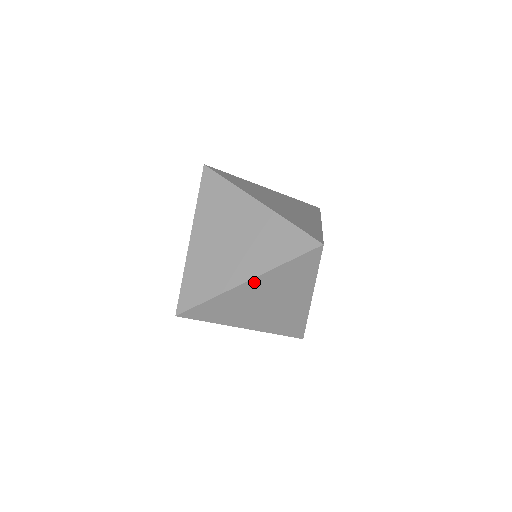
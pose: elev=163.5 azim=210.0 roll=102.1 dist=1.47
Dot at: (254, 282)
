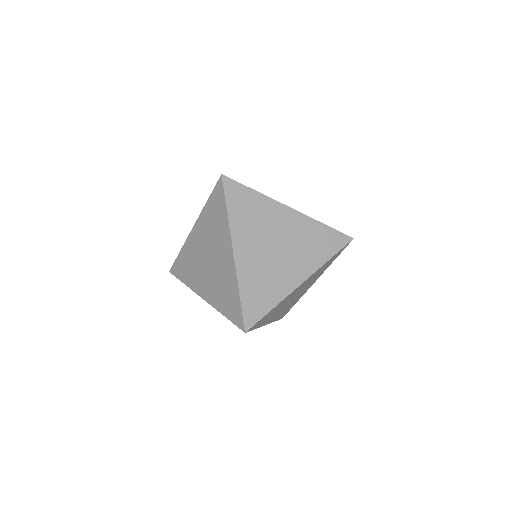
Dot at: (197, 228)
